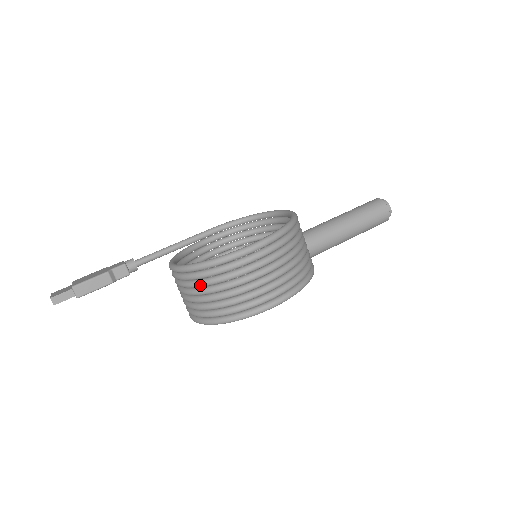
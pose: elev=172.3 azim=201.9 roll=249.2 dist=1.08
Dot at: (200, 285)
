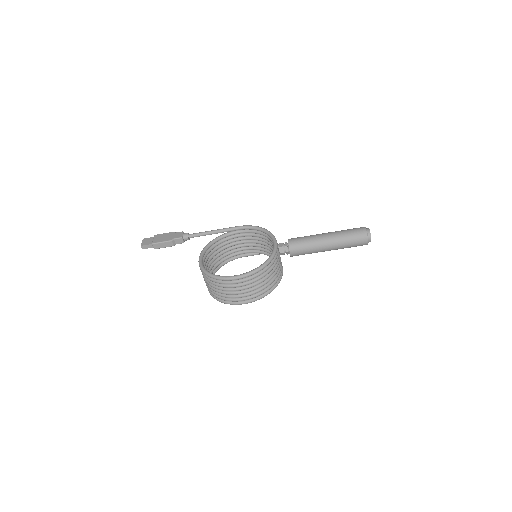
Dot at: (207, 281)
